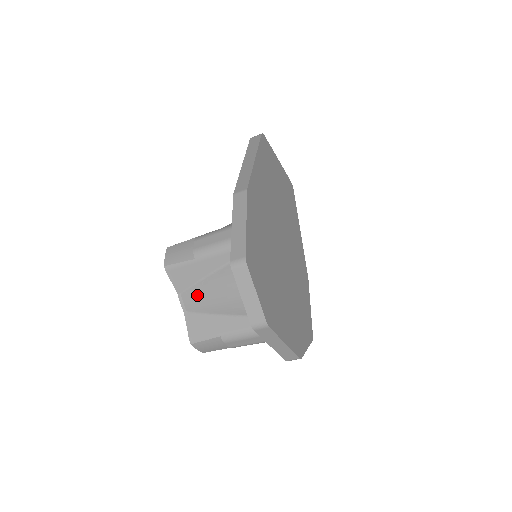
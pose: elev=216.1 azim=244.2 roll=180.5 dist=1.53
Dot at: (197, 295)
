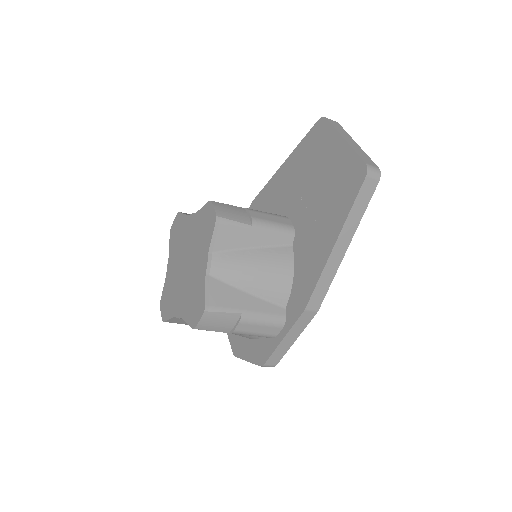
Dot at: occluded
